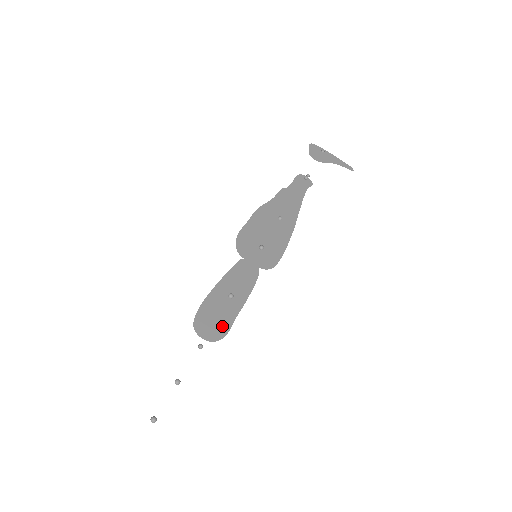
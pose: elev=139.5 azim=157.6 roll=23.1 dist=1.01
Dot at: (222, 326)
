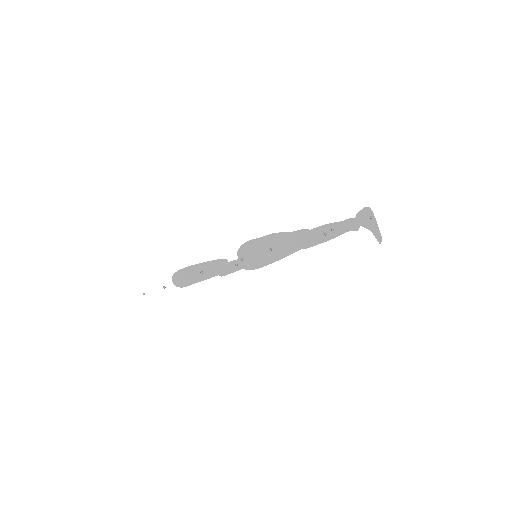
Dot at: (185, 282)
